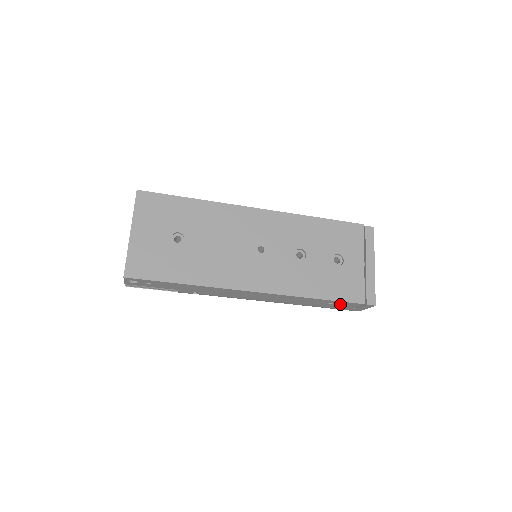
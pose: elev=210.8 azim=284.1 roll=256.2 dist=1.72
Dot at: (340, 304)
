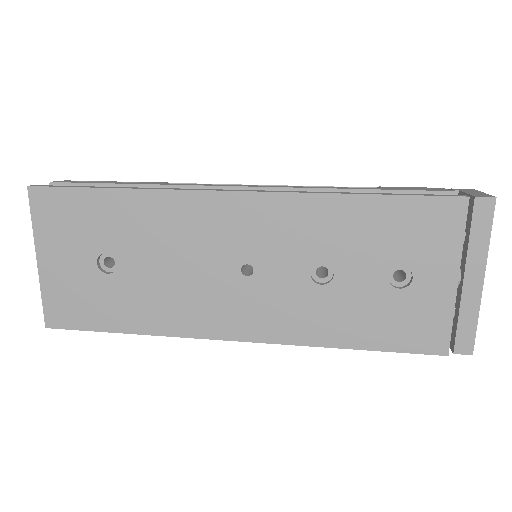
Dot at: occluded
